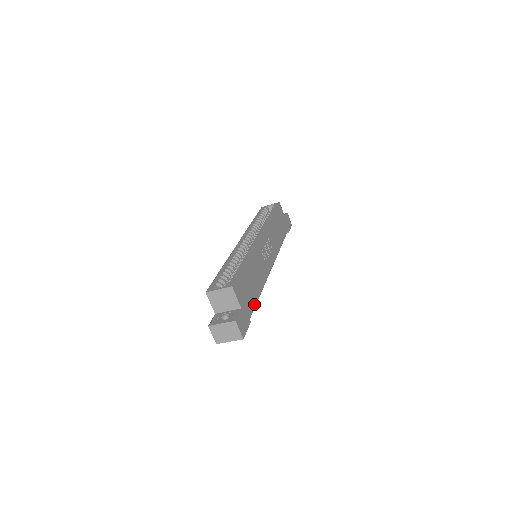
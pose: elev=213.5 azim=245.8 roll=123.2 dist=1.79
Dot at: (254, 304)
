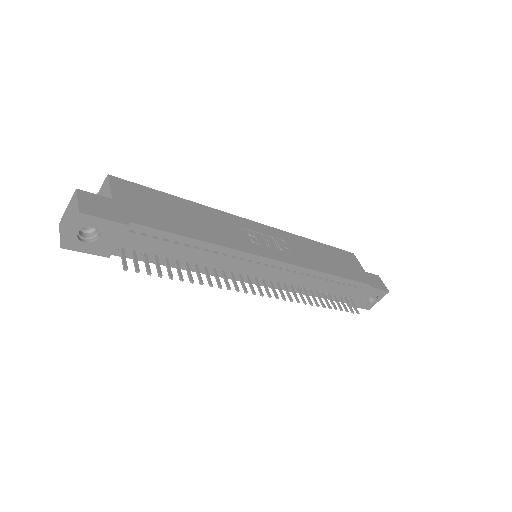
Dot at: (164, 228)
